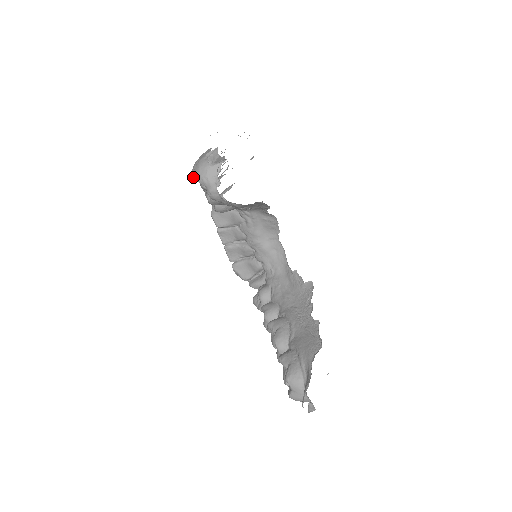
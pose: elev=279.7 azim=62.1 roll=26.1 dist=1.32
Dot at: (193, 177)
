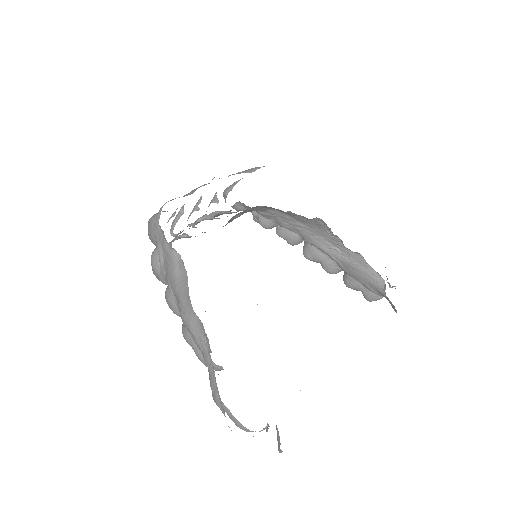
Dot at: occluded
